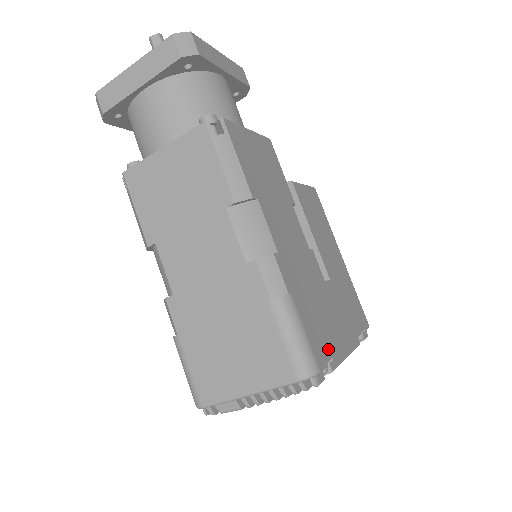
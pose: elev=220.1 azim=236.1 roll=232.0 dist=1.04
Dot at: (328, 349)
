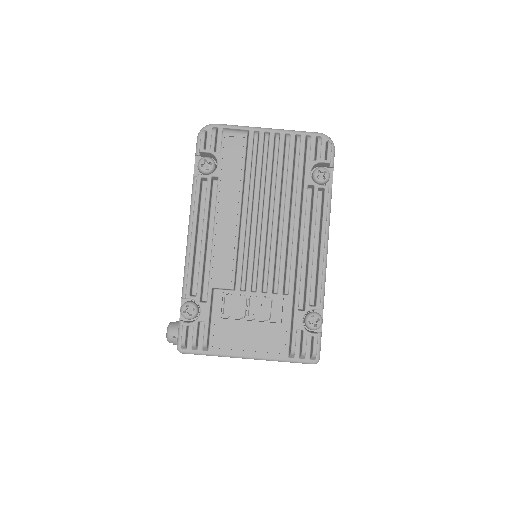
Dot at: occluded
